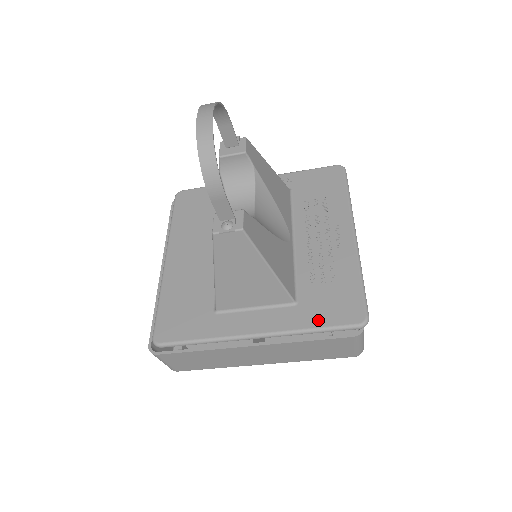
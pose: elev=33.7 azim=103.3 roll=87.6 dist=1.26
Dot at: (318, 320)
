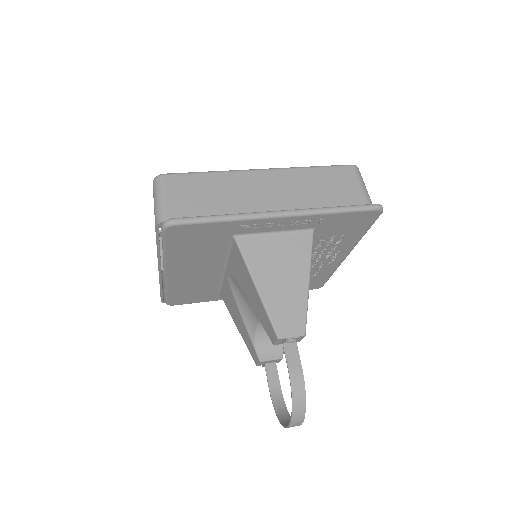
Dot at: occluded
